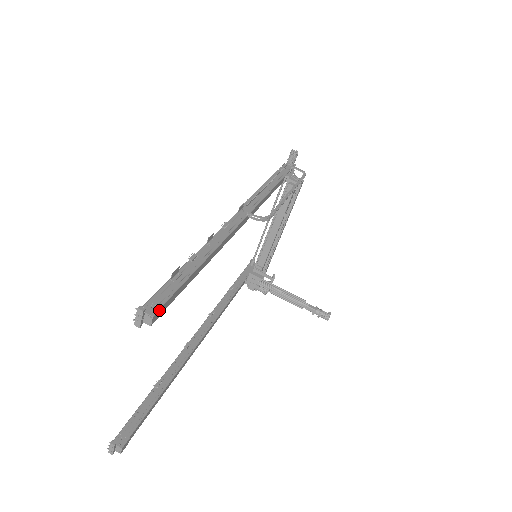
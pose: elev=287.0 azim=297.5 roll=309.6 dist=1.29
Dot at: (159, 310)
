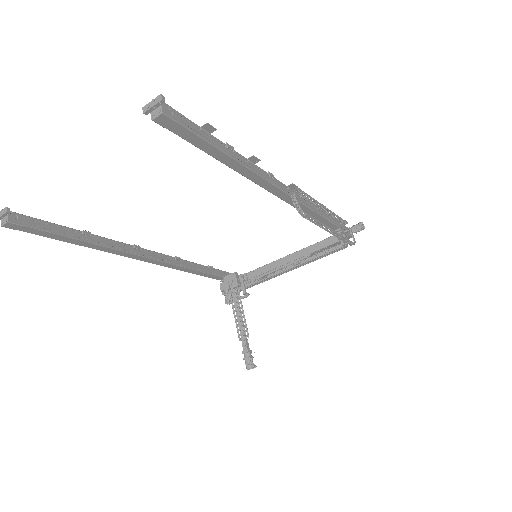
Dot at: (171, 119)
